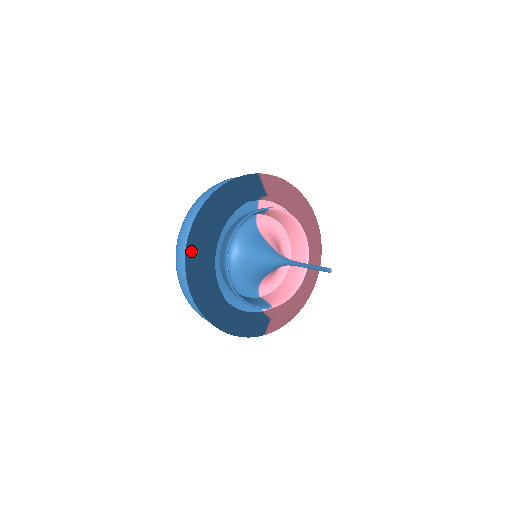
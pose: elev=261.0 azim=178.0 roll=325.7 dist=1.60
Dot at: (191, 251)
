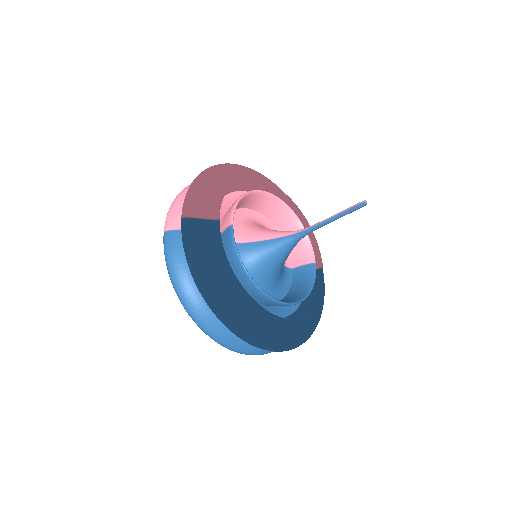
Dot at: (255, 339)
